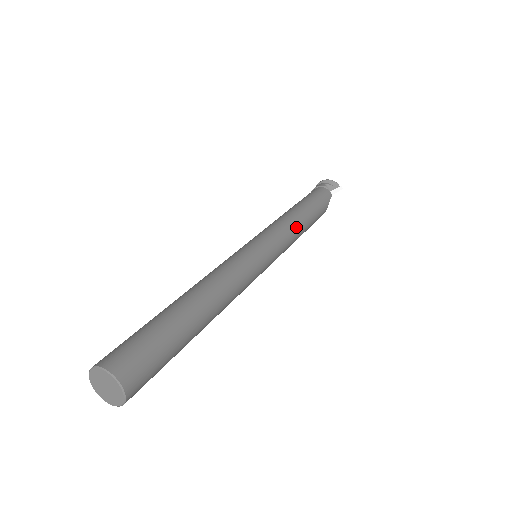
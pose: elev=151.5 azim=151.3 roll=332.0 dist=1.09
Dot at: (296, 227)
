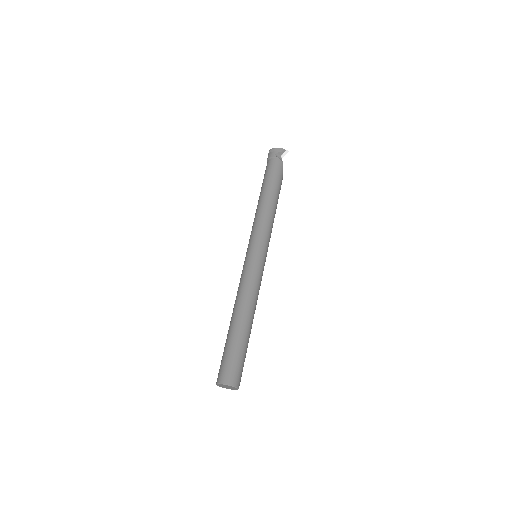
Dot at: (271, 217)
